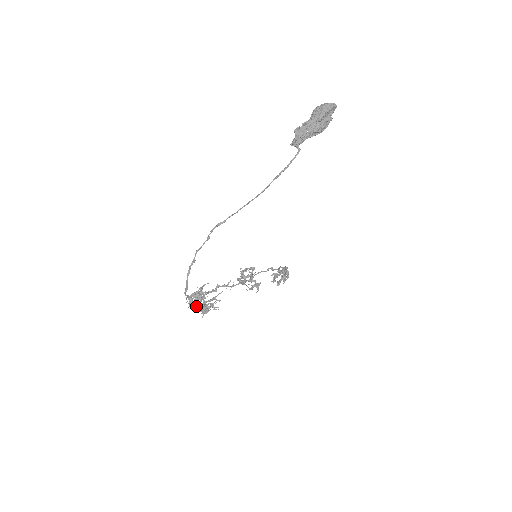
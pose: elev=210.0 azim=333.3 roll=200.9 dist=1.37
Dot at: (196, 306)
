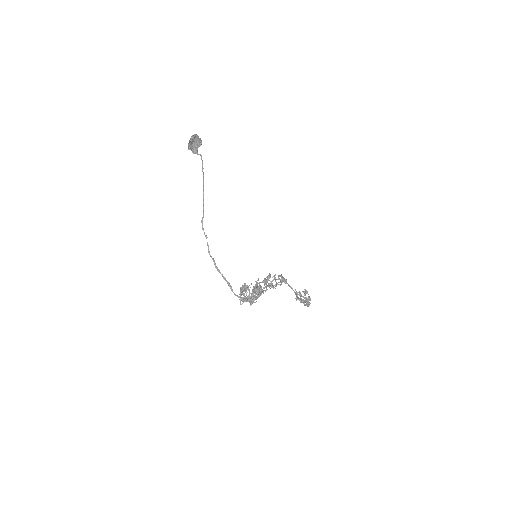
Dot at: (251, 297)
